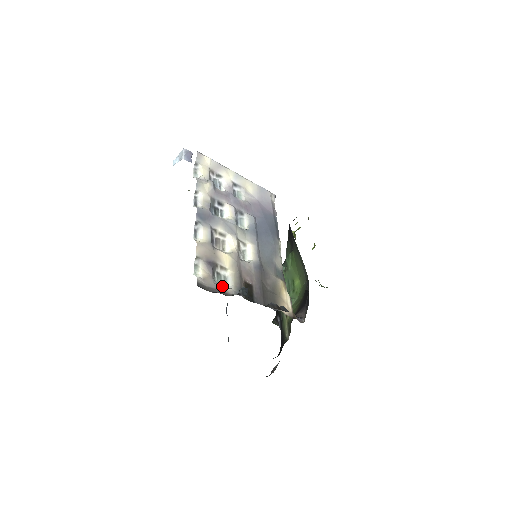
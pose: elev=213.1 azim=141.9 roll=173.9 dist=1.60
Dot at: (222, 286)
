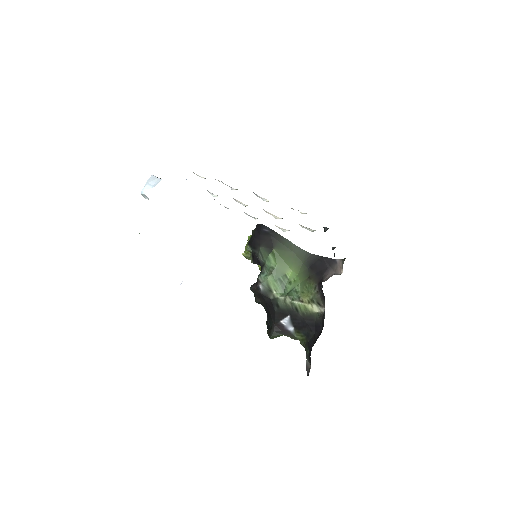
Dot at: occluded
